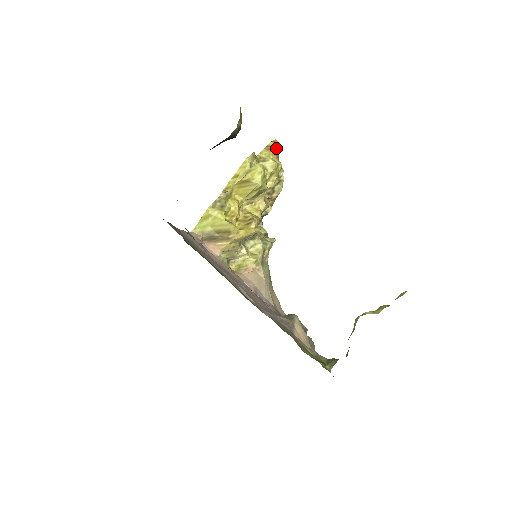
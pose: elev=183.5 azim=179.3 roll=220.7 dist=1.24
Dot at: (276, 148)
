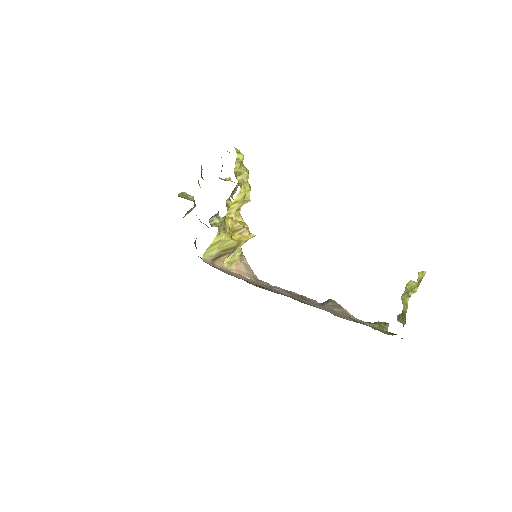
Dot at: occluded
